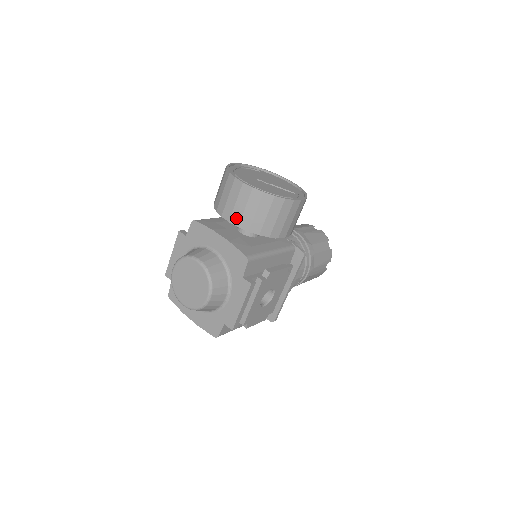
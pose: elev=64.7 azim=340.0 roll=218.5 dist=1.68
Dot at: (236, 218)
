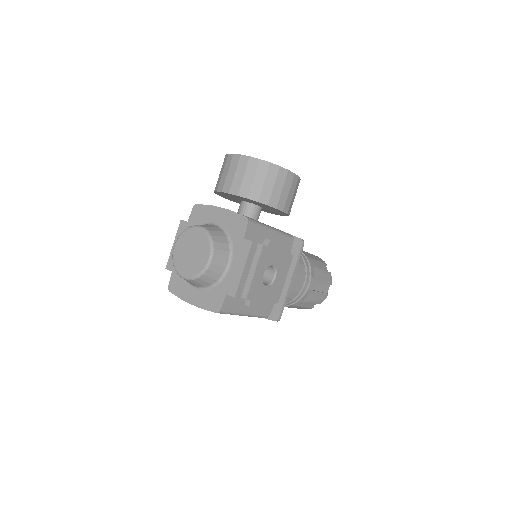
Dot at: (235, 188)
